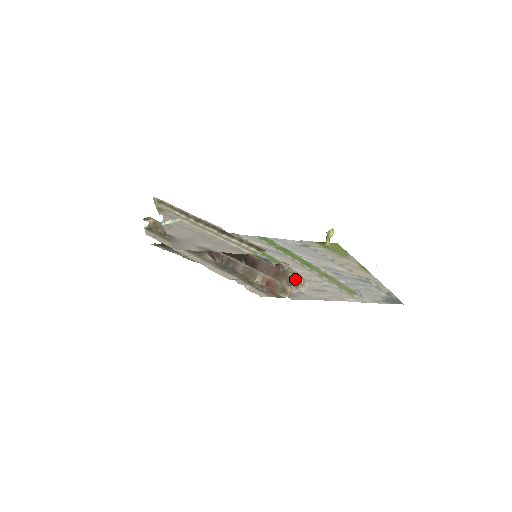
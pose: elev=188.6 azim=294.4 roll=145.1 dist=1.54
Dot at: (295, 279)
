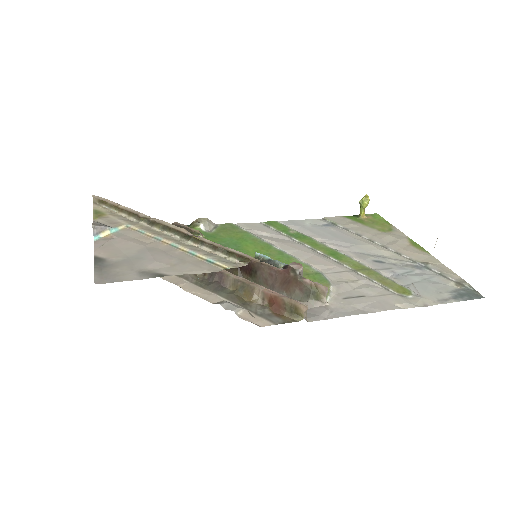
Dot at: (313, 287)
